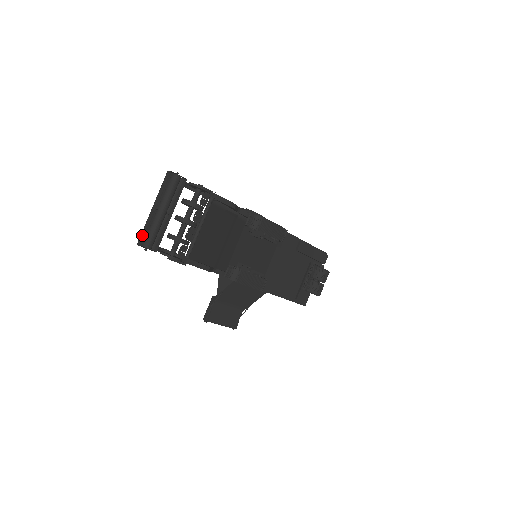
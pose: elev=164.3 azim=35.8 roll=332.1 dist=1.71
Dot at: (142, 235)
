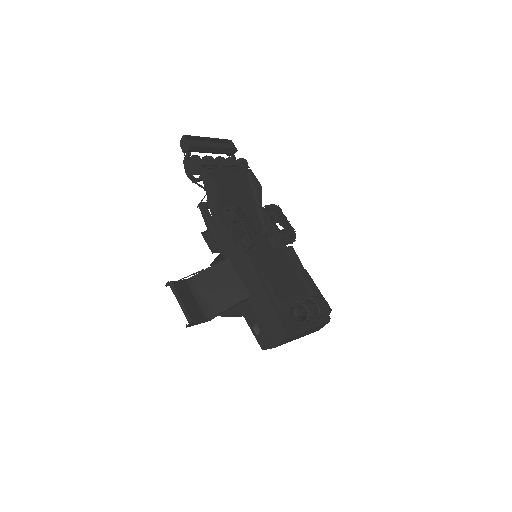
Dot at: (189, 138)
